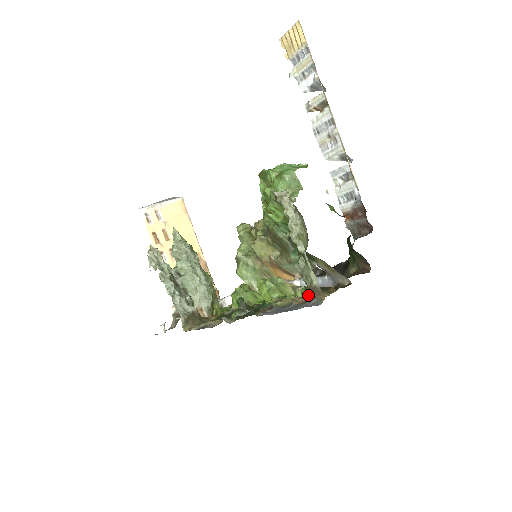
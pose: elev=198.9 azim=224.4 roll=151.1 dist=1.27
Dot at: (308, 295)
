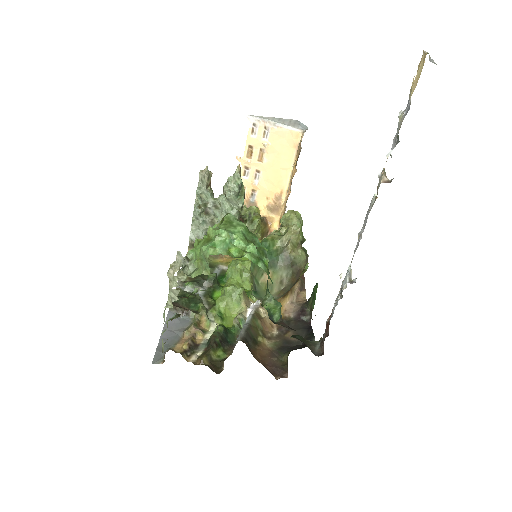
Dot at: occluded
